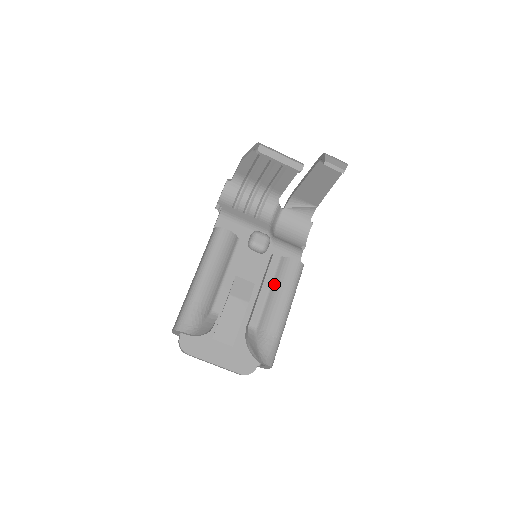
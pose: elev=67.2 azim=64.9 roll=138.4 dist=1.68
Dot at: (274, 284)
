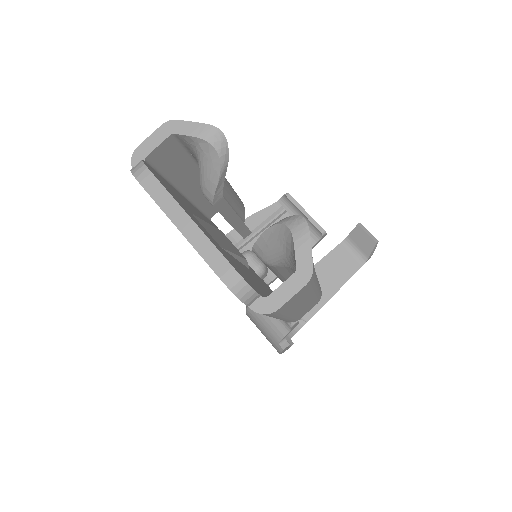
Dot at: occluded
